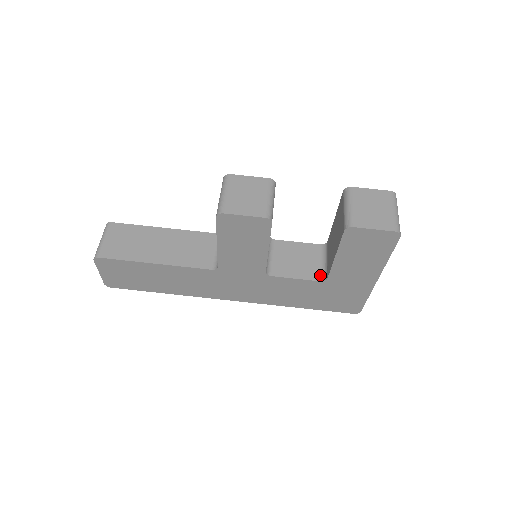
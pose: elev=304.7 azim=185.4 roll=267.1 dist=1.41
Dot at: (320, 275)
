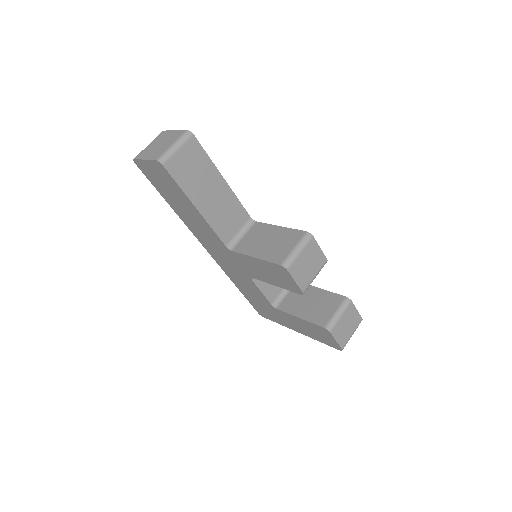
Dot at: (275, 300)
